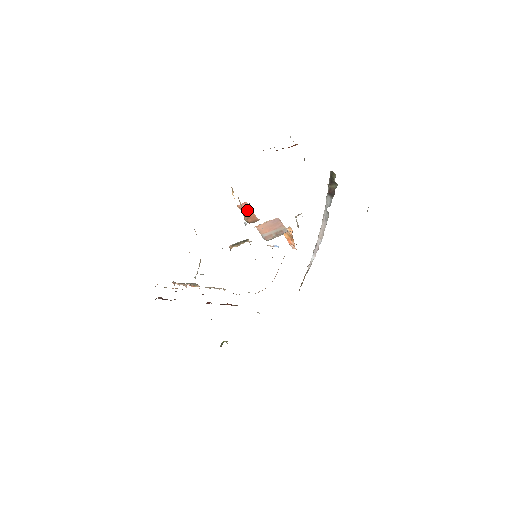
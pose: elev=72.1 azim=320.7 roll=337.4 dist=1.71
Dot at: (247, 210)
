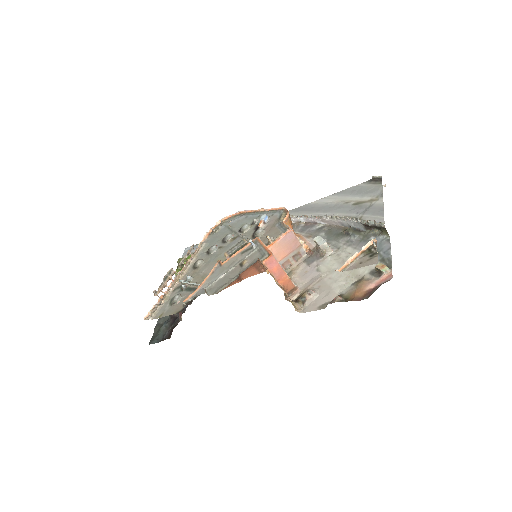
Dot at: (279, 273)
